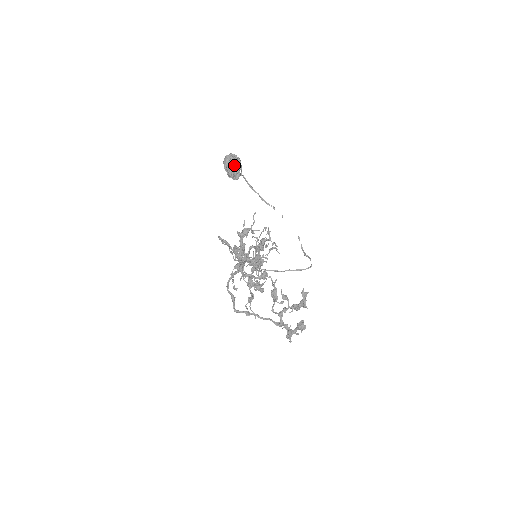
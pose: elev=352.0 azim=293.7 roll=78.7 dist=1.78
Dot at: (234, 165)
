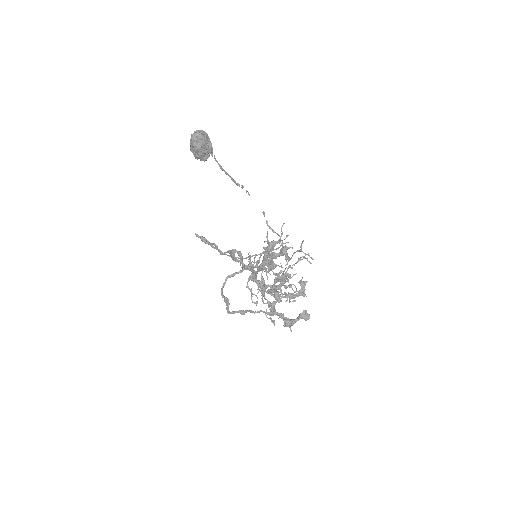
Dot at: (206, 145)
